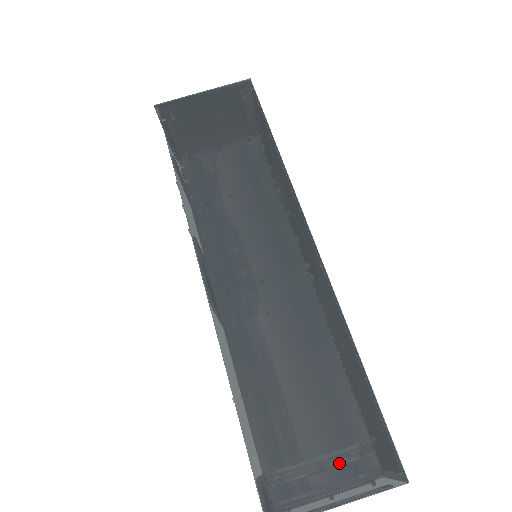
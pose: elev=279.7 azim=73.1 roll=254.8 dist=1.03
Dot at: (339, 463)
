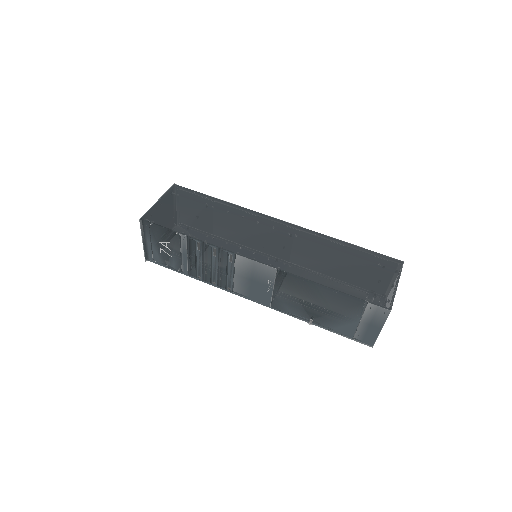
Dot at: (382, 274)
